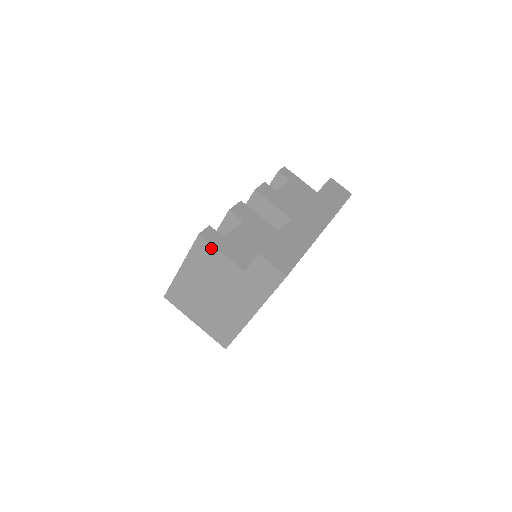
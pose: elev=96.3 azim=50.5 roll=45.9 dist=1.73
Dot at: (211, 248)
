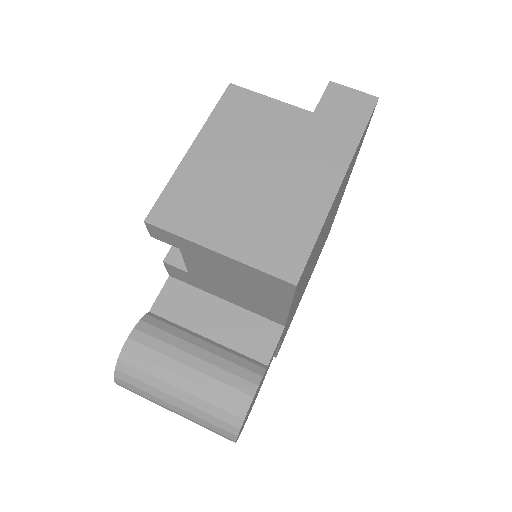
Dot at: (252, 97)
